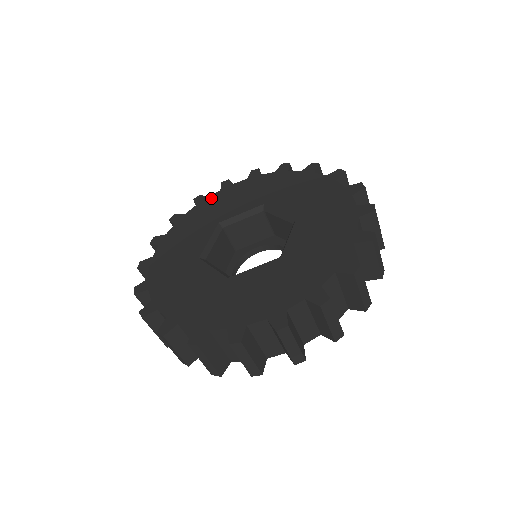
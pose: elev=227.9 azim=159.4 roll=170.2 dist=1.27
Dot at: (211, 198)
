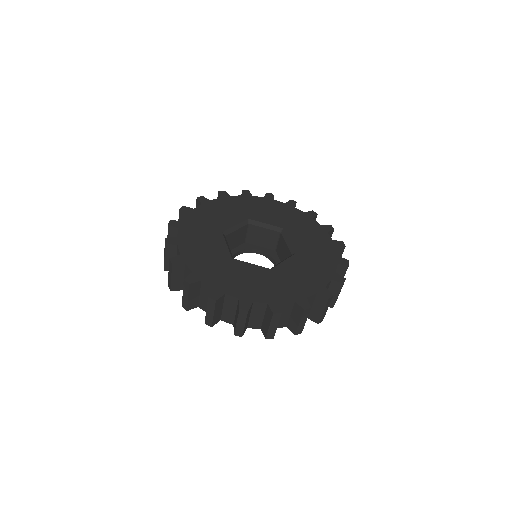
Dot at: (254, 198)
